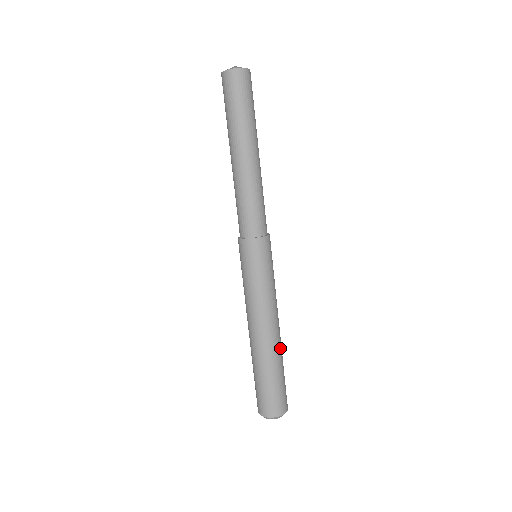
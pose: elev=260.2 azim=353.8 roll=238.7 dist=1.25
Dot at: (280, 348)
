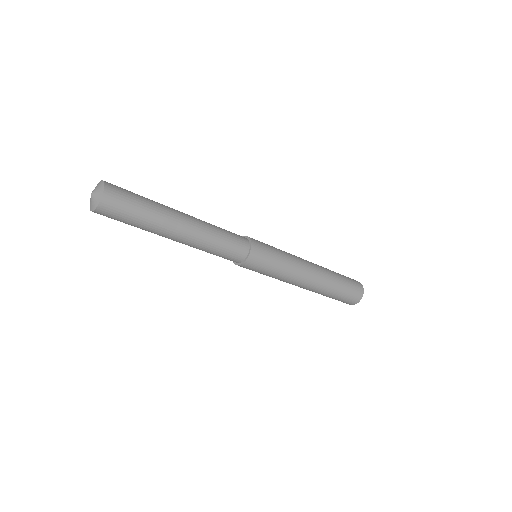
Dot at: (324, 286)
